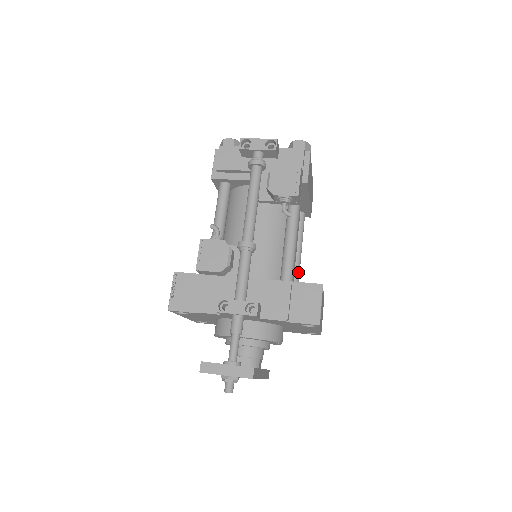
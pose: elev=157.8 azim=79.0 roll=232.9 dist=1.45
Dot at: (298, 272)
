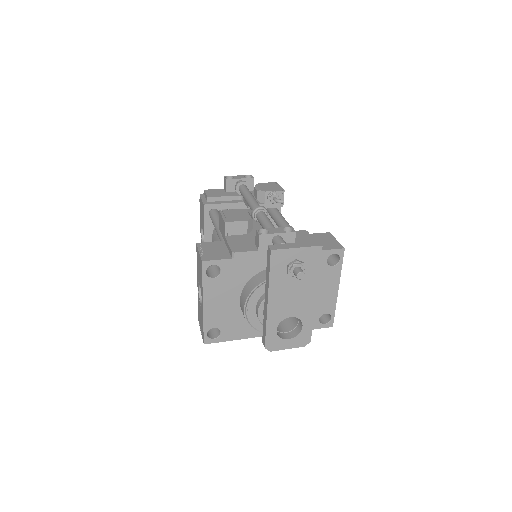
Dot at: occluded
